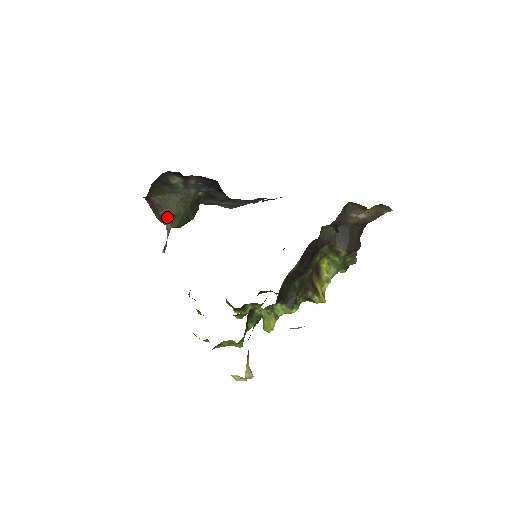
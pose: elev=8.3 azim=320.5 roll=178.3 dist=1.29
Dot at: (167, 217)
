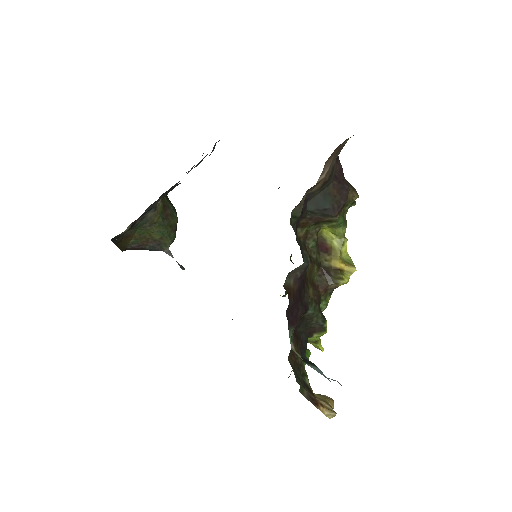
Dot at: (156, 246)
